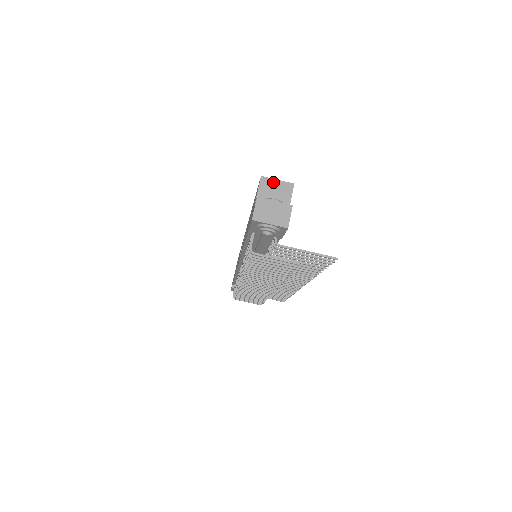
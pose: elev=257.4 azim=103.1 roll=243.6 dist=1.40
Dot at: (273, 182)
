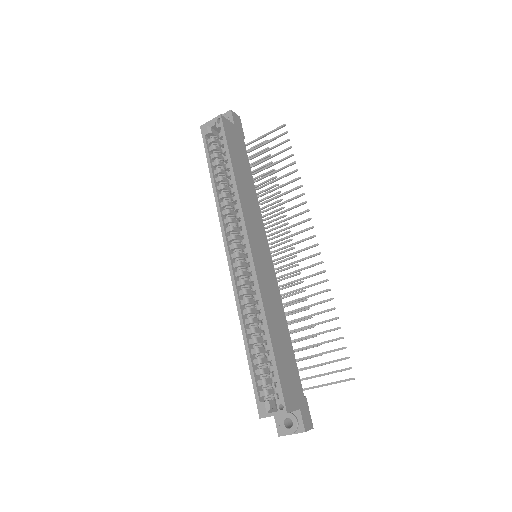
Dot at: occluded
